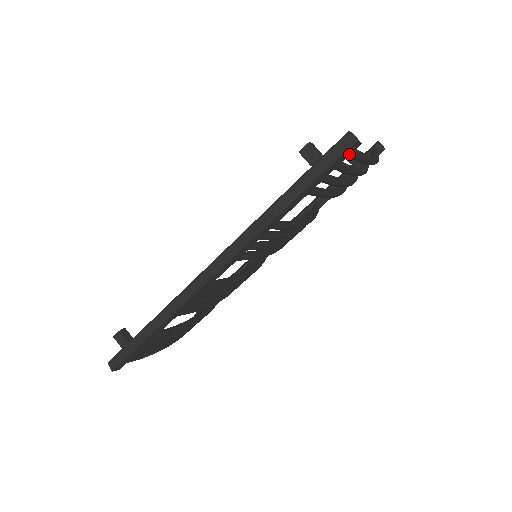
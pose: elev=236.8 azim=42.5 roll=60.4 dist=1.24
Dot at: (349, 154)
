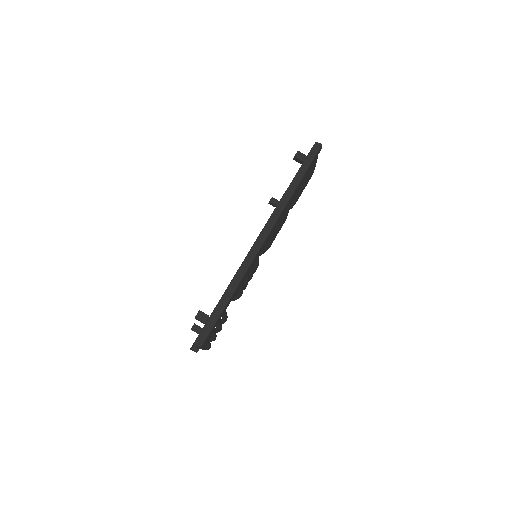
Dot at: (318, 153)
